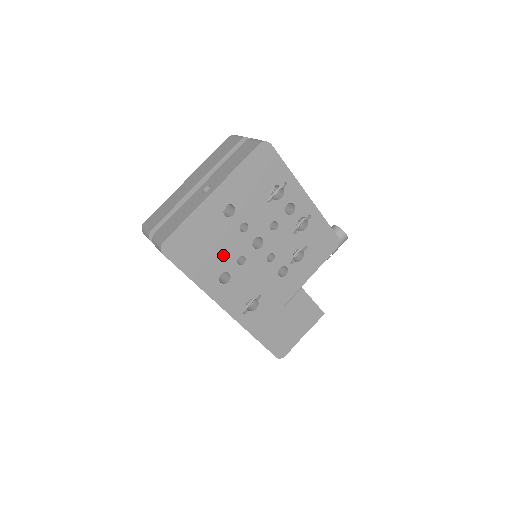
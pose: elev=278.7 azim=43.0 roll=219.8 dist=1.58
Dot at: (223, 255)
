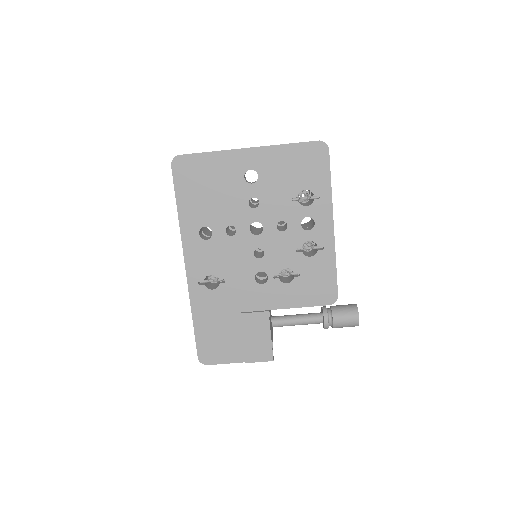
Dot at: (219, 211)
